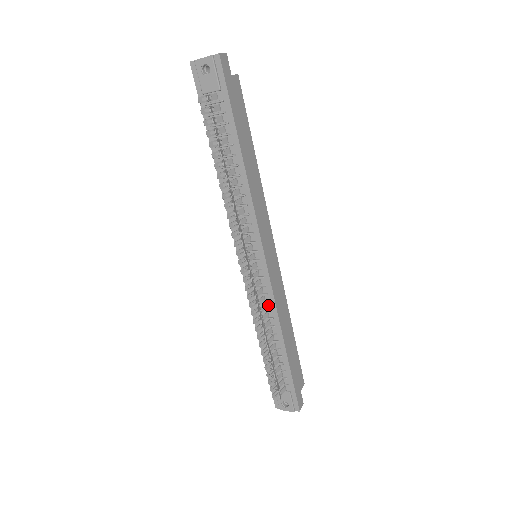
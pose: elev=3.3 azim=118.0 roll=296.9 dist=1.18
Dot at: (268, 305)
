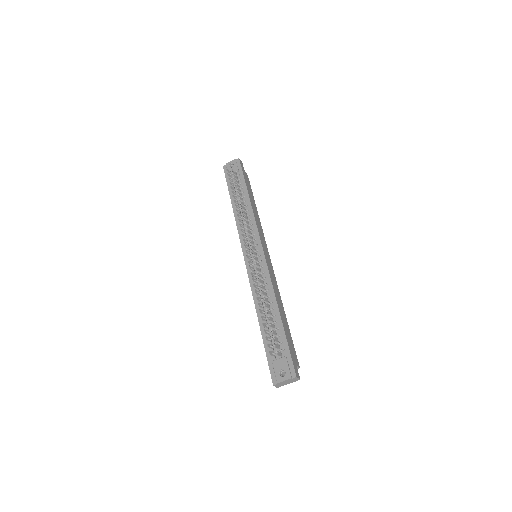
Dot at: (265, 281)
